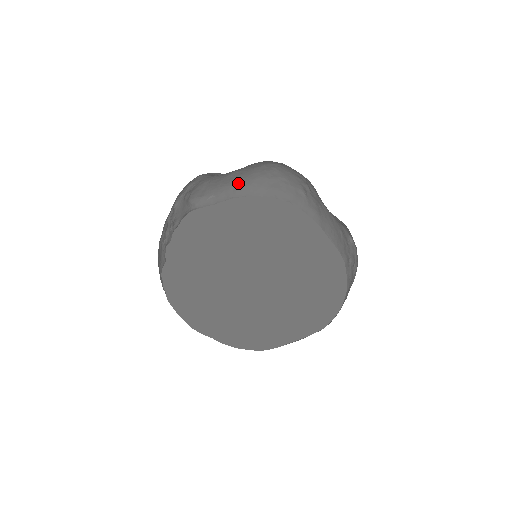
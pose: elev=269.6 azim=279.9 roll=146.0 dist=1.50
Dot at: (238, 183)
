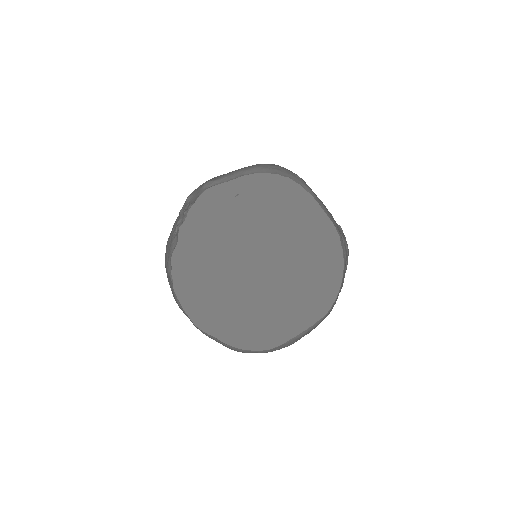
Dot at: (246, 168)
